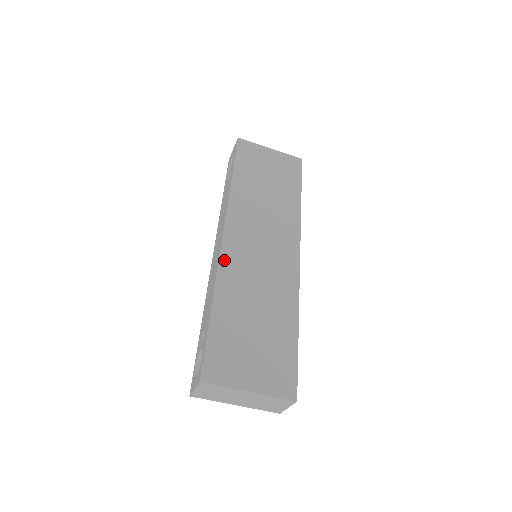
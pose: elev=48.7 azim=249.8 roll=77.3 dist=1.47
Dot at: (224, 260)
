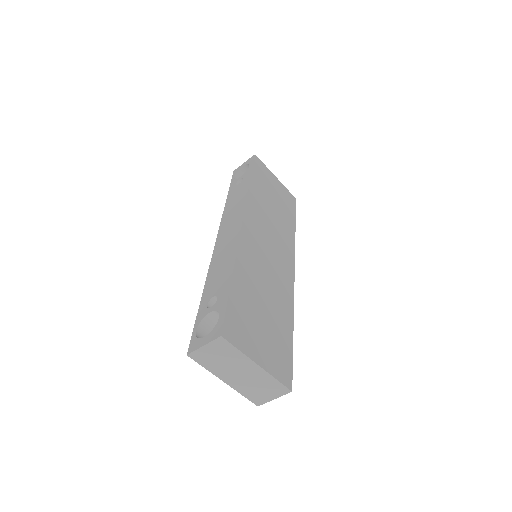
Dot at: (243, 242)
